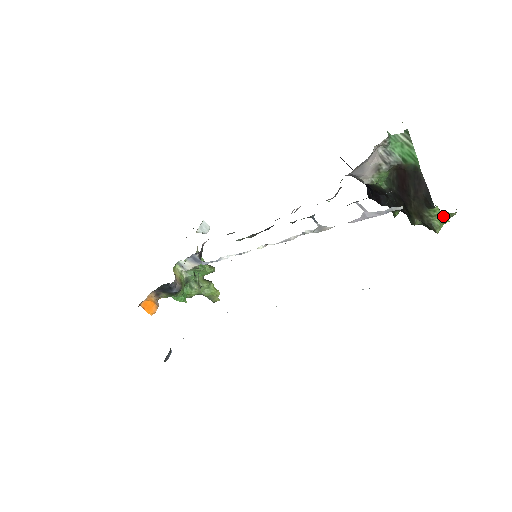
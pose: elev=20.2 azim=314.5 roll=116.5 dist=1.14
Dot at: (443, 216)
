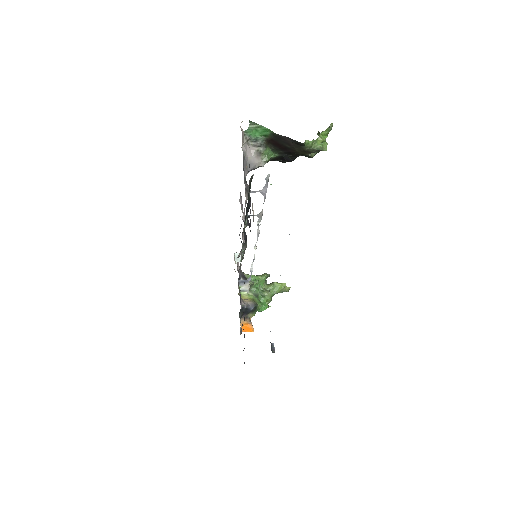
Dot at: (318, 139)
